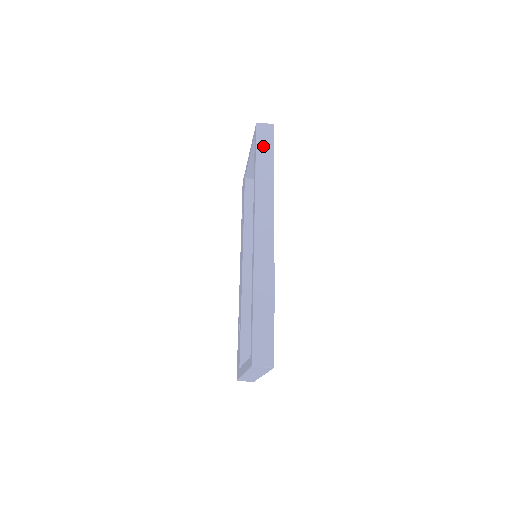
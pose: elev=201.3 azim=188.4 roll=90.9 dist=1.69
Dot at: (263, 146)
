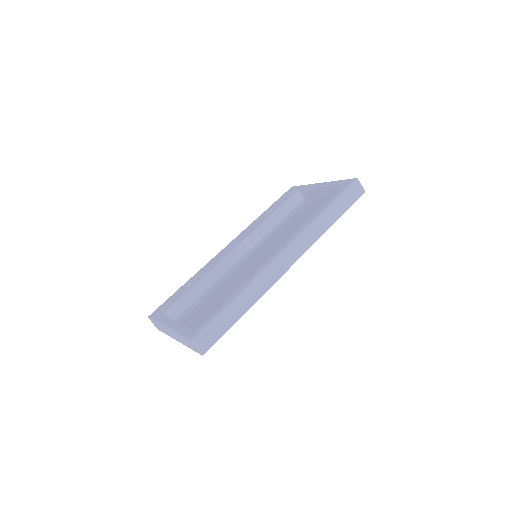
Dot at: (345, 199)
